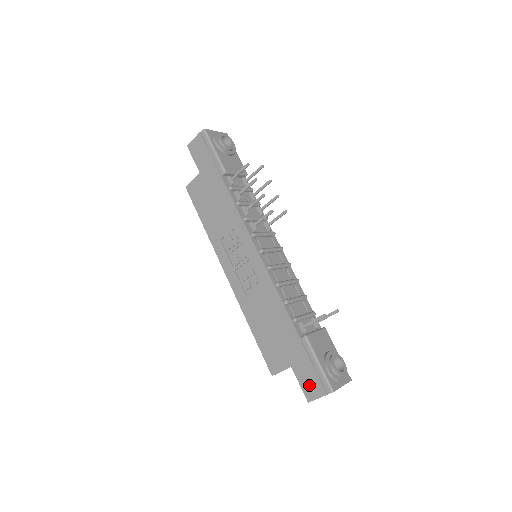
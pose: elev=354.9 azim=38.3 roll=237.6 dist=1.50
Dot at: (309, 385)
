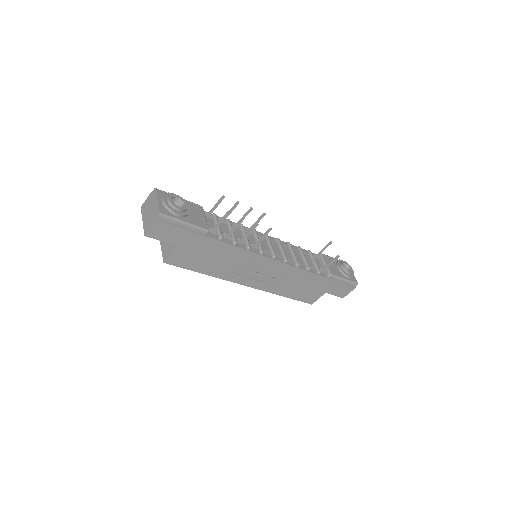
Dot at: (342, 292)
